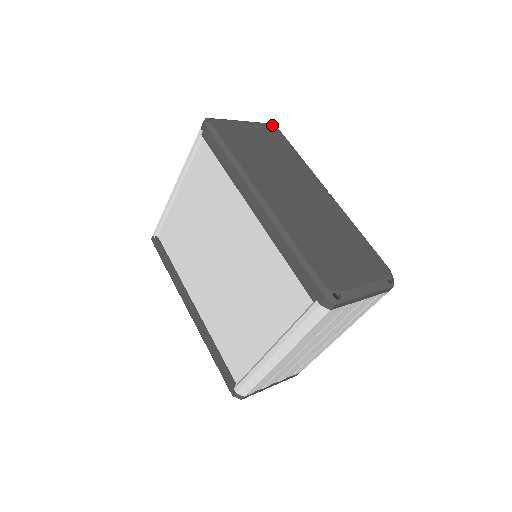
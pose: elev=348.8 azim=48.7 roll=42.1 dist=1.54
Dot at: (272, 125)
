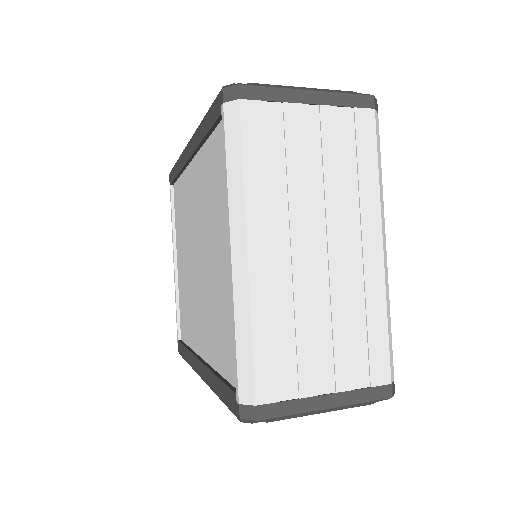
Dot at: occluded
